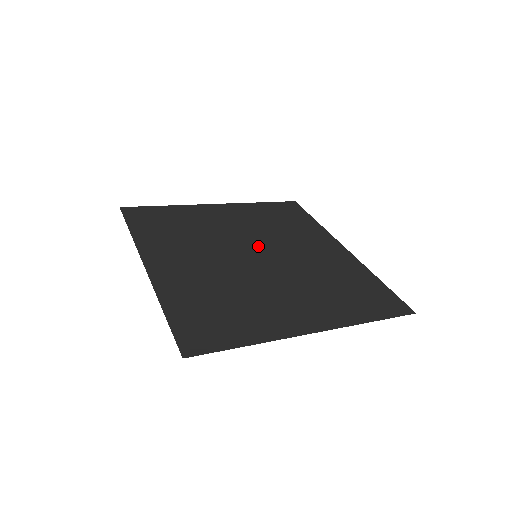
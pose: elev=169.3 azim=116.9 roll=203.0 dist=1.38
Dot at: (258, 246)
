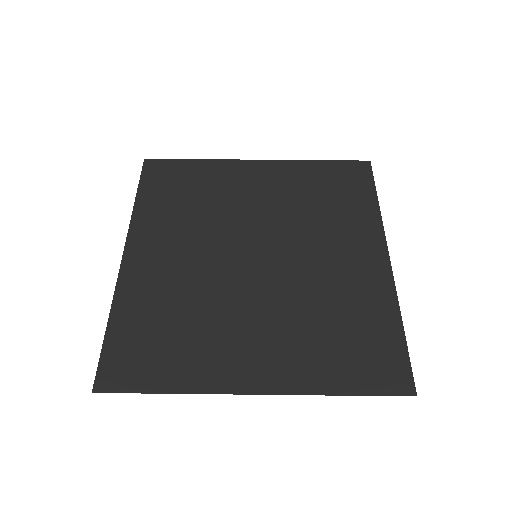
Dot at: (268, 239)
